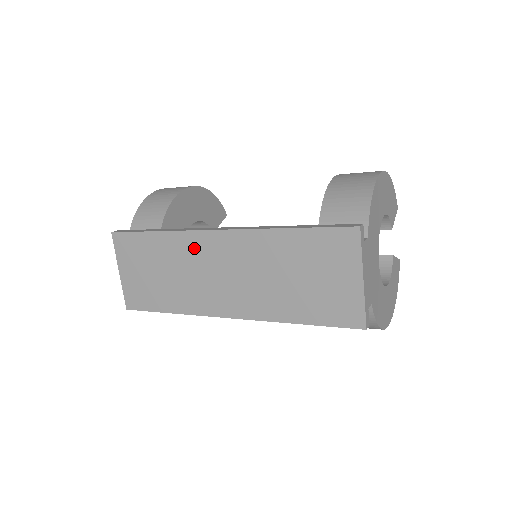
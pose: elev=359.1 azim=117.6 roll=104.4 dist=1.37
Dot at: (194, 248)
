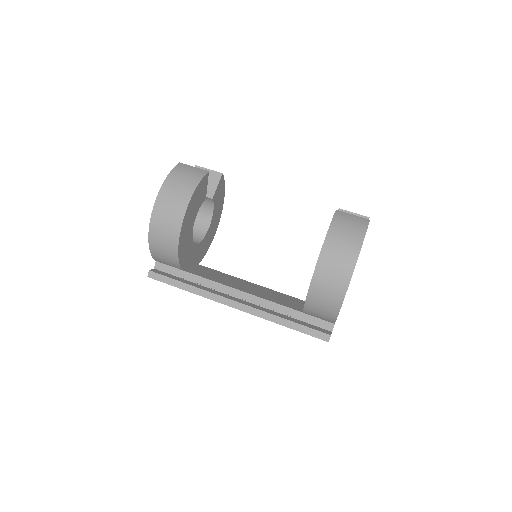
Dot at: occluded
